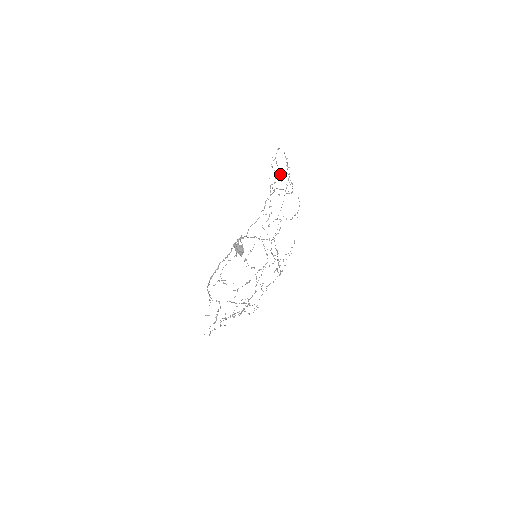
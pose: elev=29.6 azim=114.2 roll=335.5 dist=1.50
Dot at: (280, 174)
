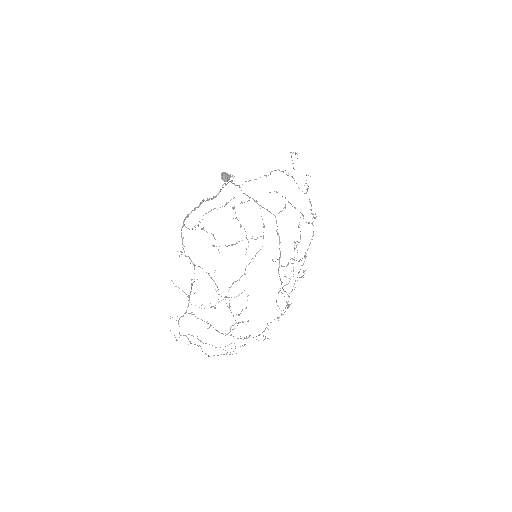
Dot at: occluded
